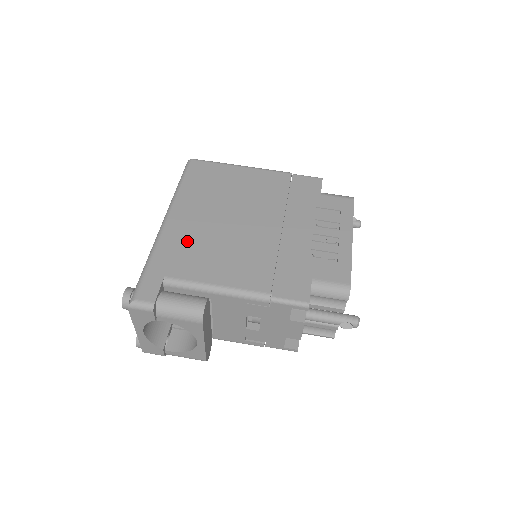
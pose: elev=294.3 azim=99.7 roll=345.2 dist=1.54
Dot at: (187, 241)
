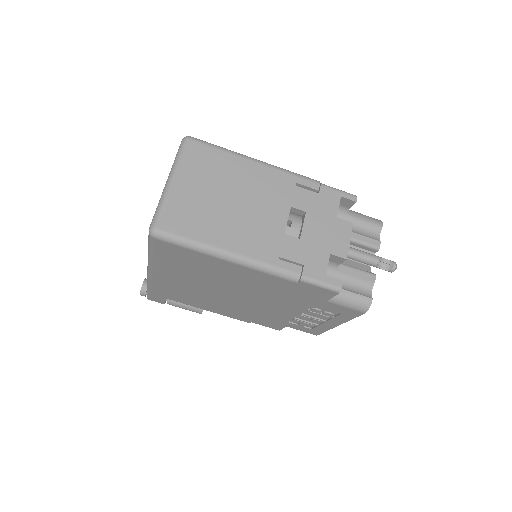
Dot at: (177, 290)
